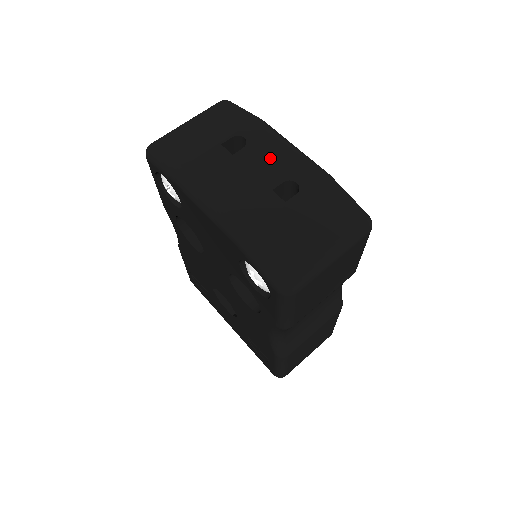
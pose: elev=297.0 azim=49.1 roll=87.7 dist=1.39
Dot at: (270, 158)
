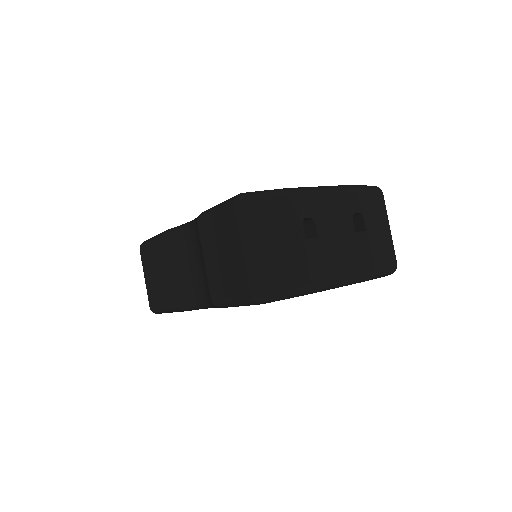
Dot at: (333, 214)
